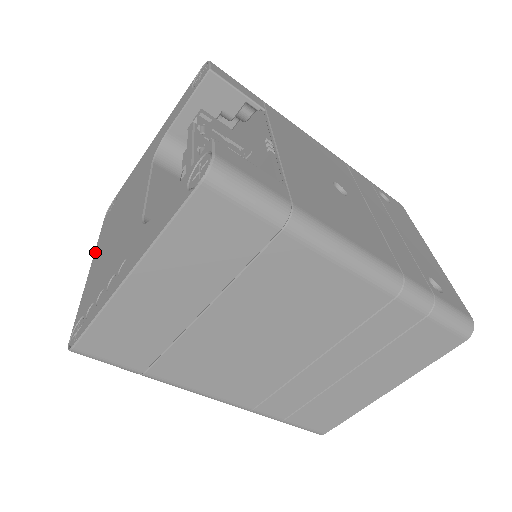
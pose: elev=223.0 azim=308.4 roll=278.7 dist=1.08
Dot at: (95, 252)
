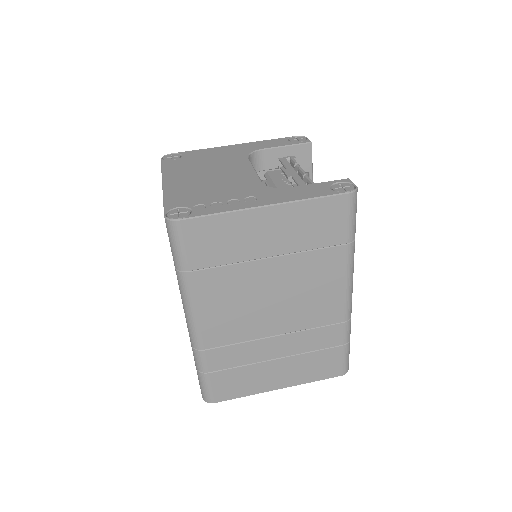
Dot at: (165, 175)
